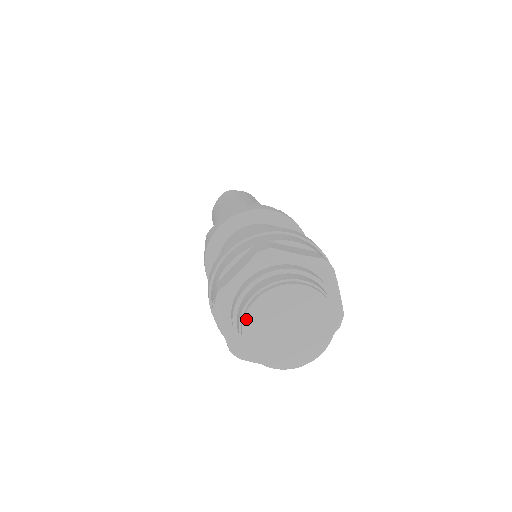
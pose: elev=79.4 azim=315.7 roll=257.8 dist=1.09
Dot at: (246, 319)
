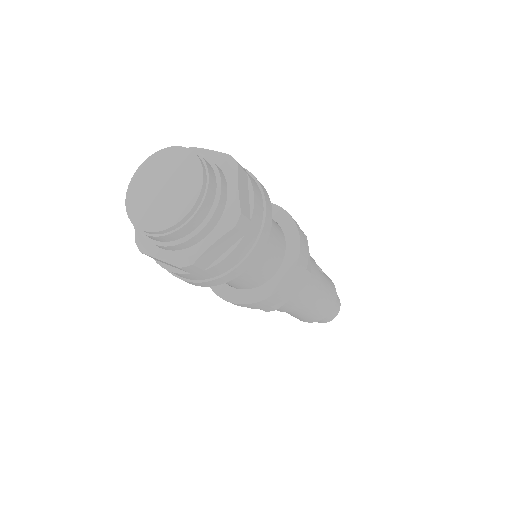
Dot at: (134, 178)
